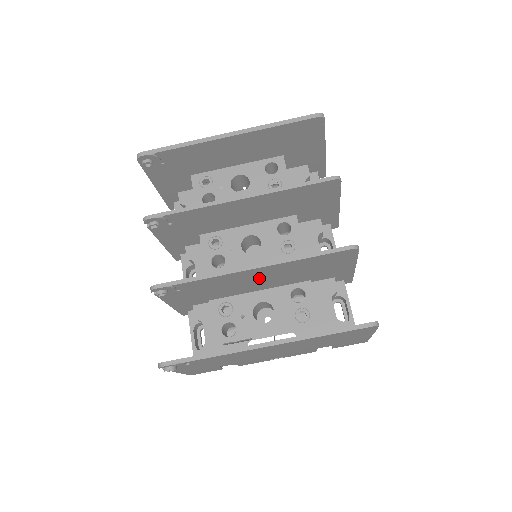
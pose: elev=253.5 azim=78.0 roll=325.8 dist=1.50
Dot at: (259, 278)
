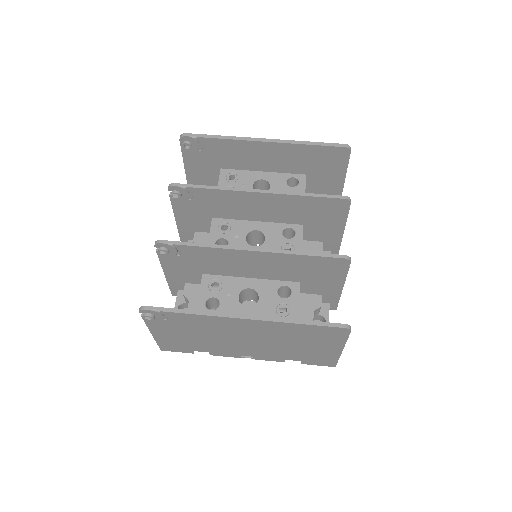
Dot at: (254, 267)
